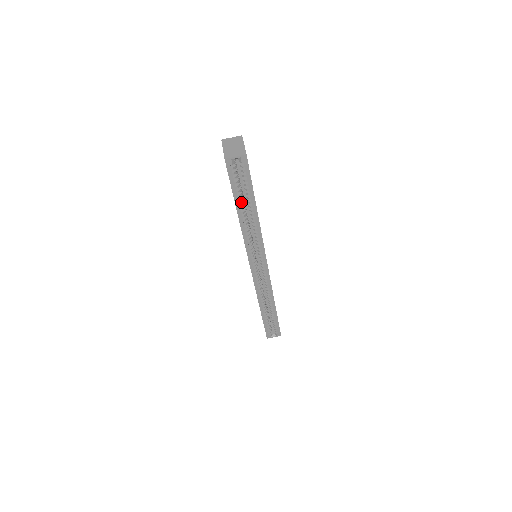
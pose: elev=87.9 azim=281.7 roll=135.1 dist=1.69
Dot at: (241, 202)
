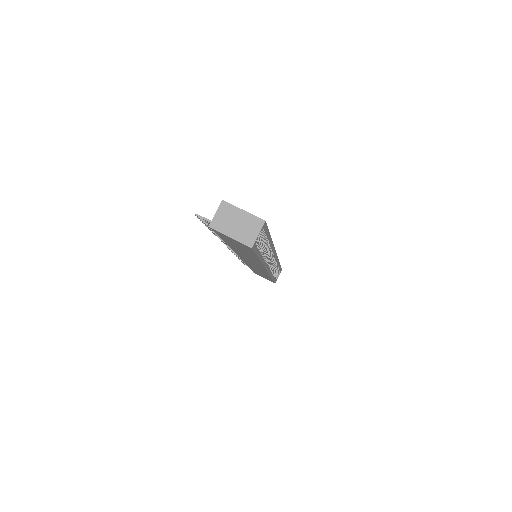
Dot at: occluded
